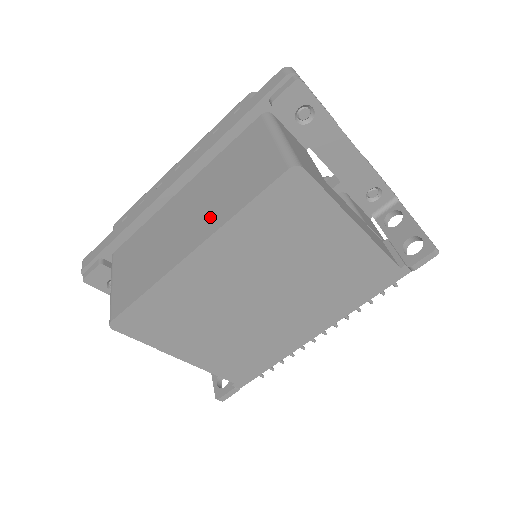
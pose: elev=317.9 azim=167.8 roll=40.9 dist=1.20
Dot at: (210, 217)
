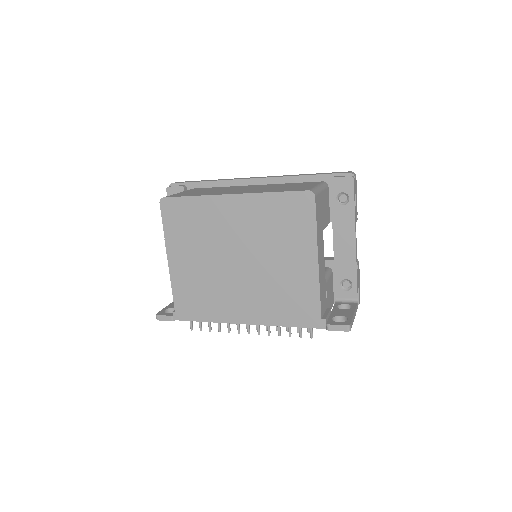
Dot at: (255, 191)
